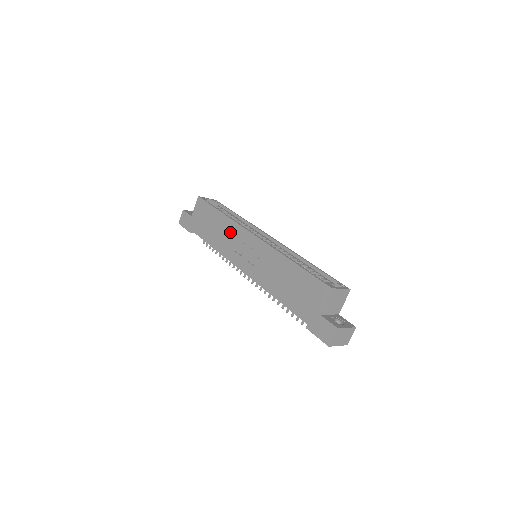
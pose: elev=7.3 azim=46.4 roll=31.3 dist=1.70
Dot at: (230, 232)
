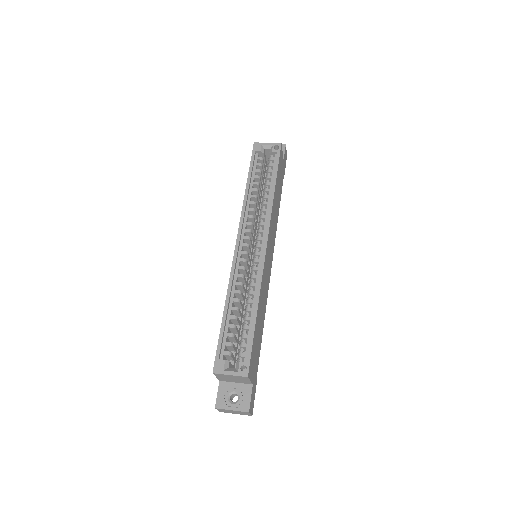
Dot at: occluded
